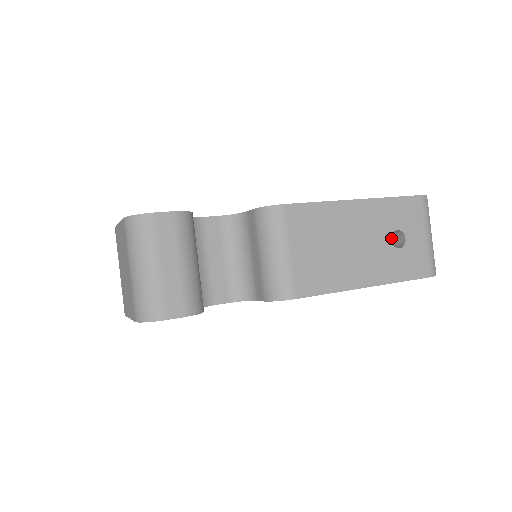
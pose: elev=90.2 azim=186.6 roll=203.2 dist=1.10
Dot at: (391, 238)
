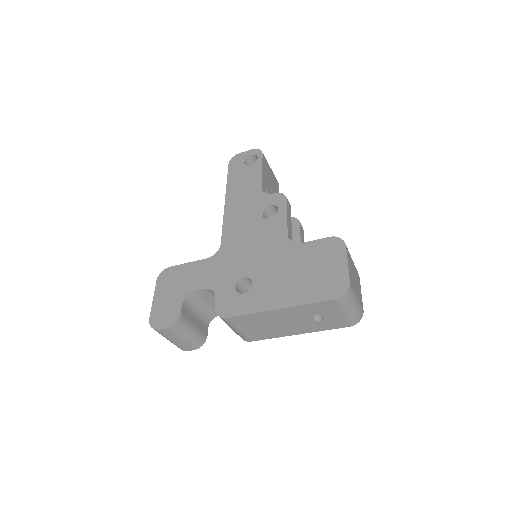
Dot at: occluded
